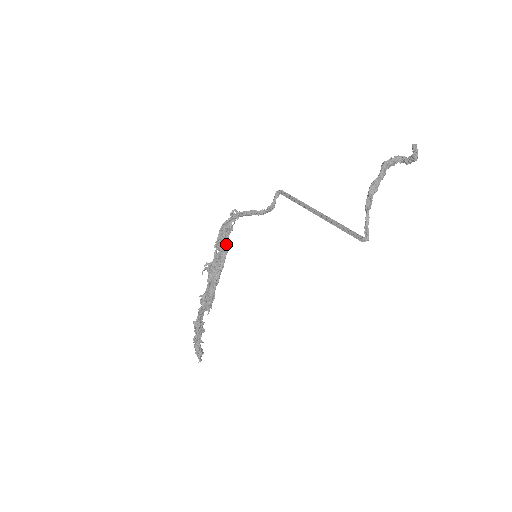
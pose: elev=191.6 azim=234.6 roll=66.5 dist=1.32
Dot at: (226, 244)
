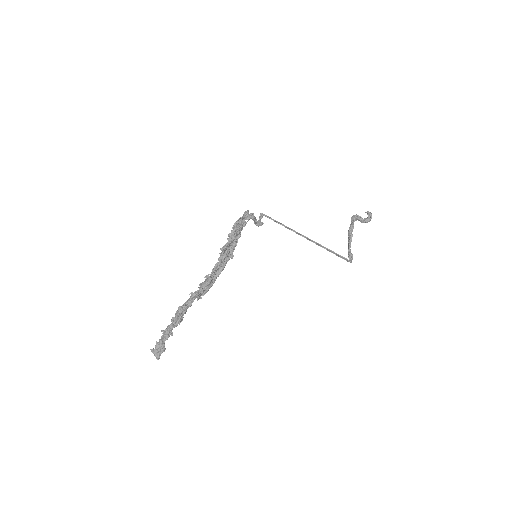
Dot at: (239, 236)
